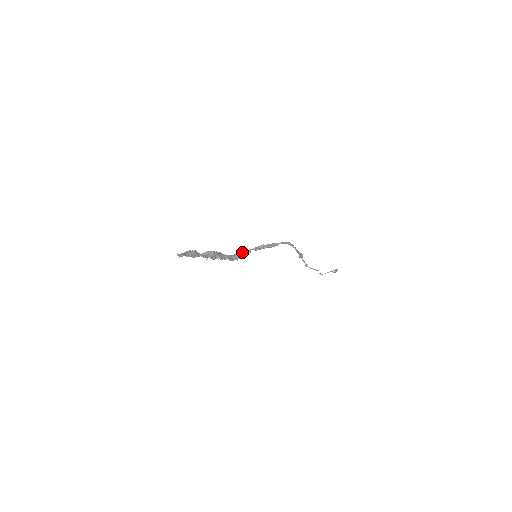
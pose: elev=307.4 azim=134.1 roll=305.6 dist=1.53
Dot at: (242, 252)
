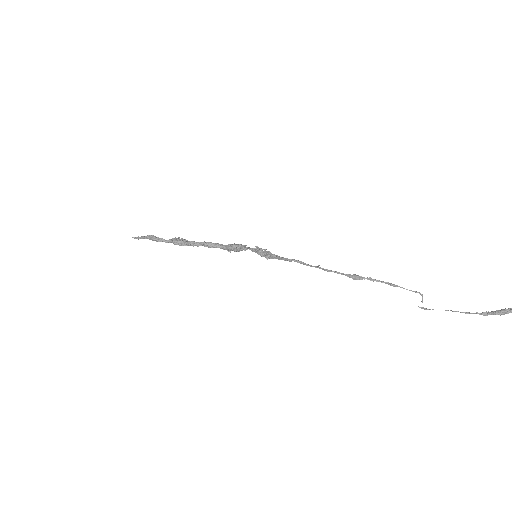
Dot at: (232, 247)
